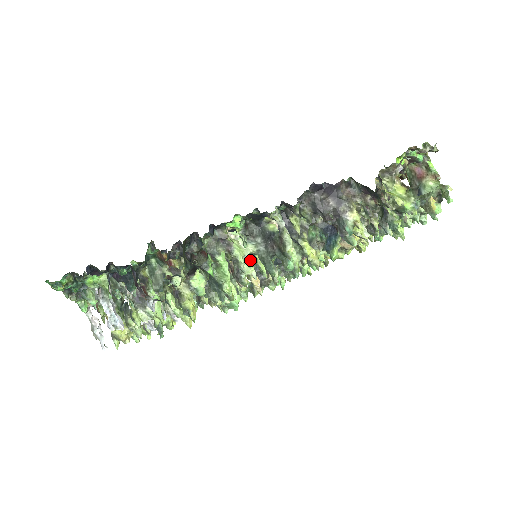
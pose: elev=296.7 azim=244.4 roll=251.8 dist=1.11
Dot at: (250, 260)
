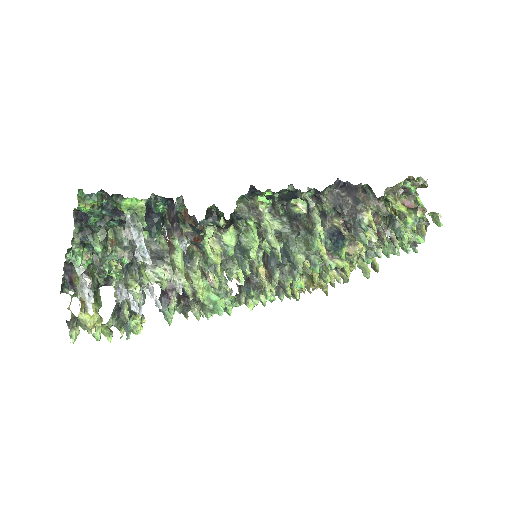
Dot at: occluded
